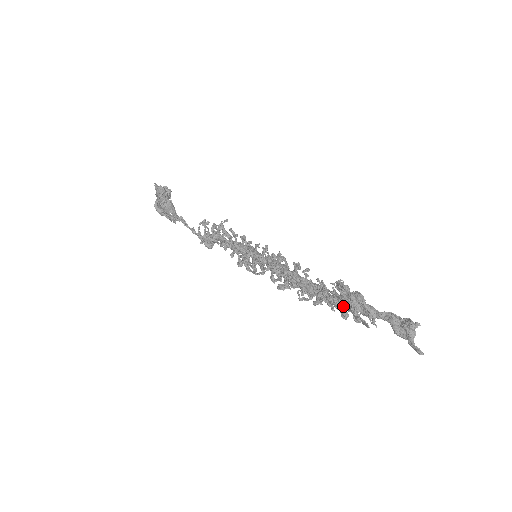
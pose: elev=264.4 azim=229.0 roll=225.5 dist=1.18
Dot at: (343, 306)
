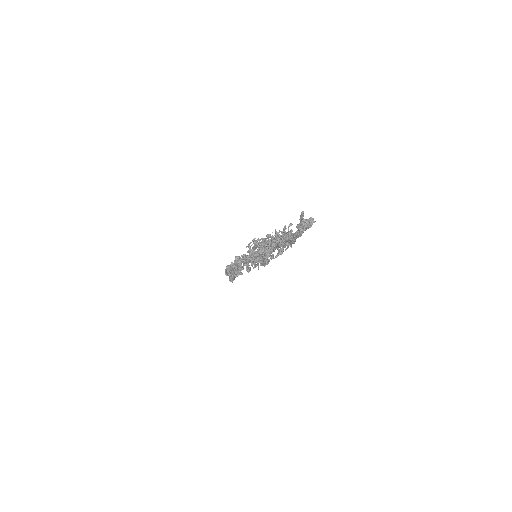
Dot at: (280, 235)
